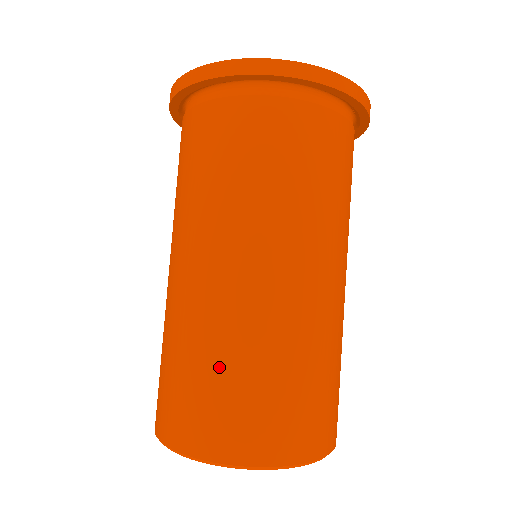
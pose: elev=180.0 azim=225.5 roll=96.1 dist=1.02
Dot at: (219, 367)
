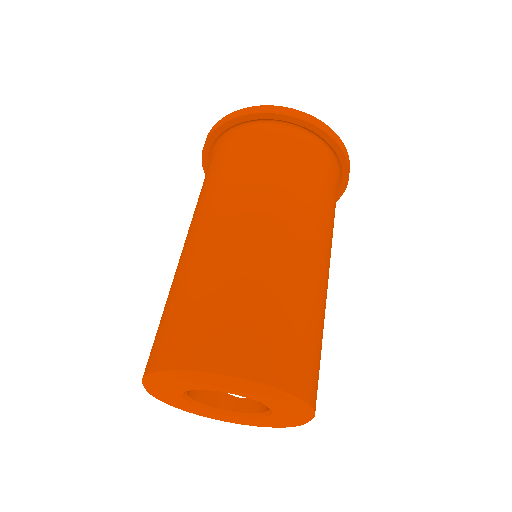
Dot at: (261, 301)
